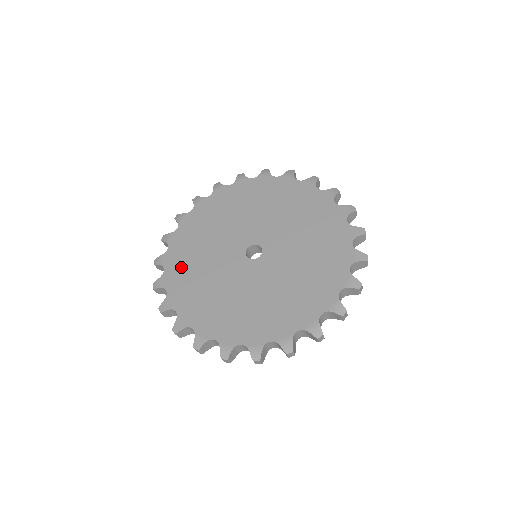
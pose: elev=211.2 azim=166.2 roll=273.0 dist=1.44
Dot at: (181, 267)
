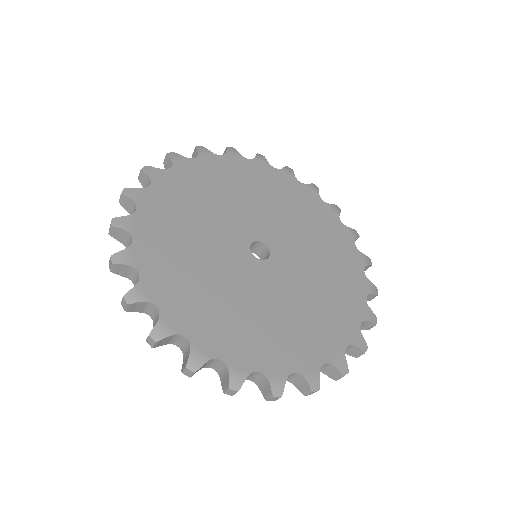
Dot at: (167, 269)
